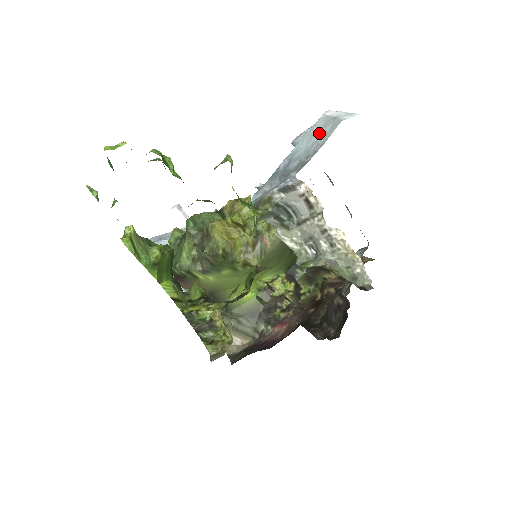
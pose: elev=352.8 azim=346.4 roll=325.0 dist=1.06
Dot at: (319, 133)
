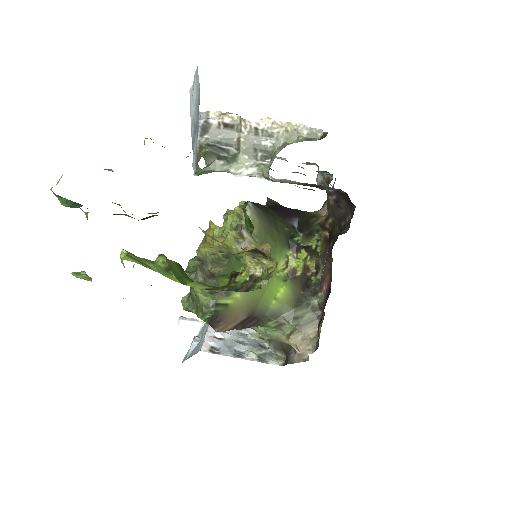
Dot at: (194, 91)
